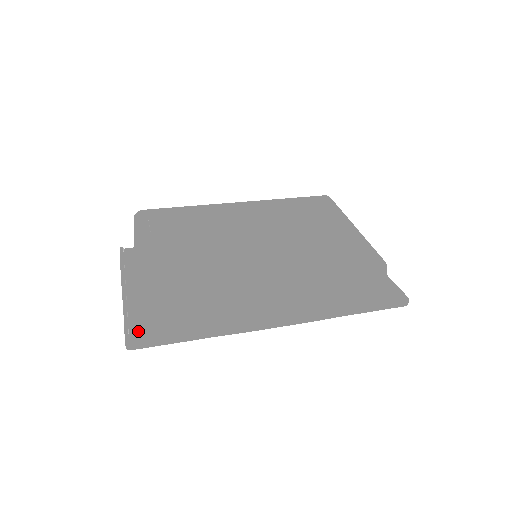
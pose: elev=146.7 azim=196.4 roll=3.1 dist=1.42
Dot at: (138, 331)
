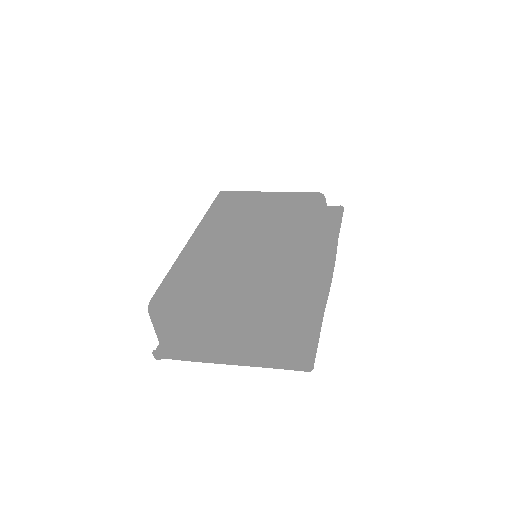
Dot at: (296, 357)
